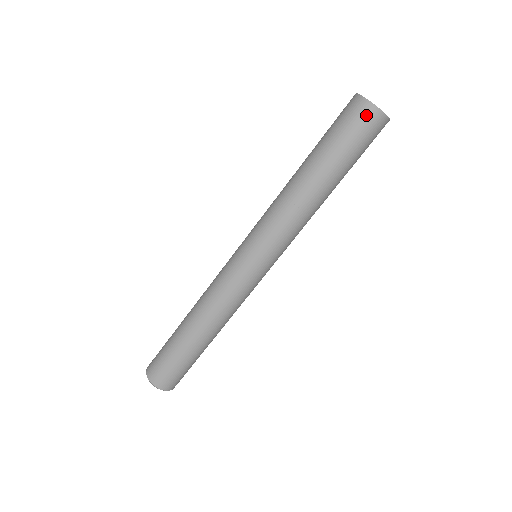
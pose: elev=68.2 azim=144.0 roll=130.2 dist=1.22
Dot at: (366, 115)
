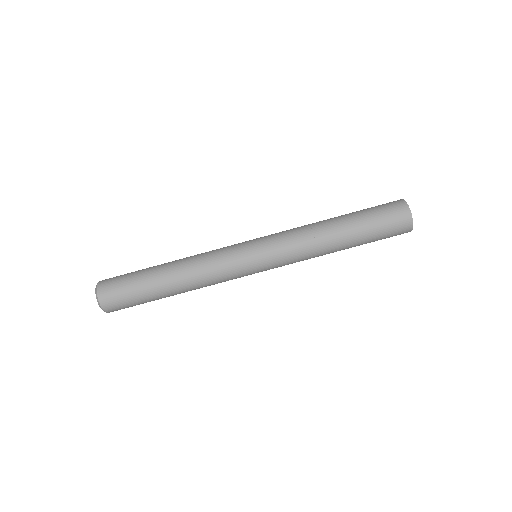
Dot at: (396, 204)
